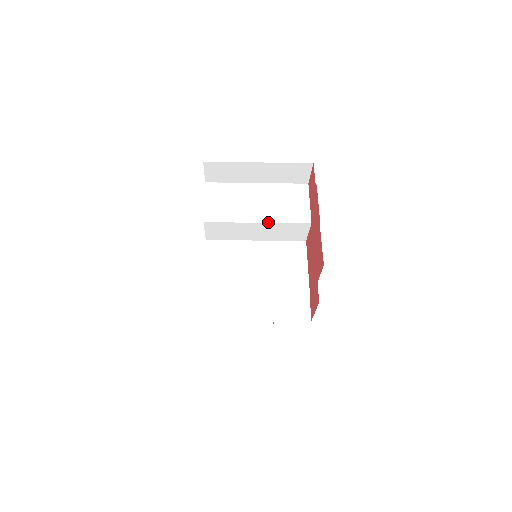
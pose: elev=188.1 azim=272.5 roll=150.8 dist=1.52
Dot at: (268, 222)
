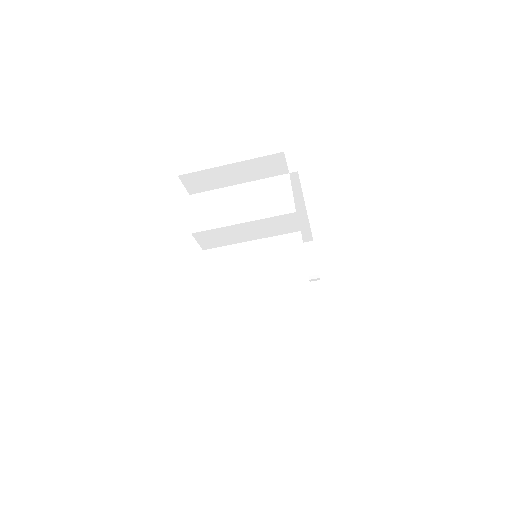
Dot at: (252, 220)
